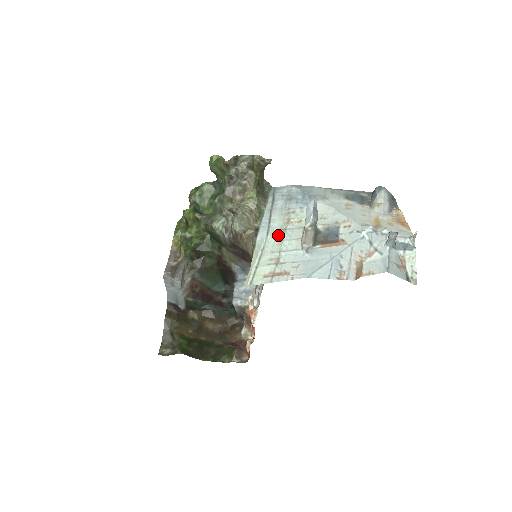
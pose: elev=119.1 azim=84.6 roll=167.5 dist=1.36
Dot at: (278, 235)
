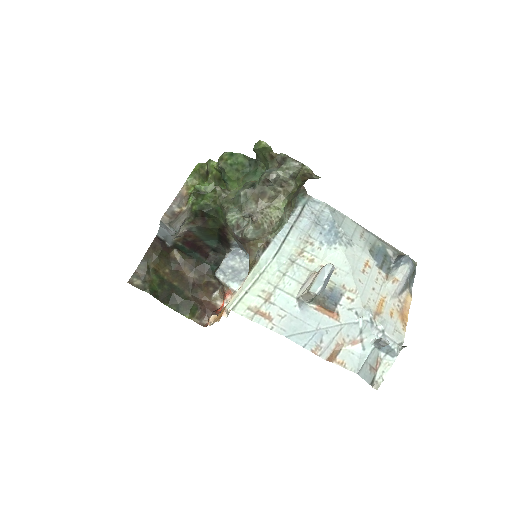
Dot at: (284, 264)
